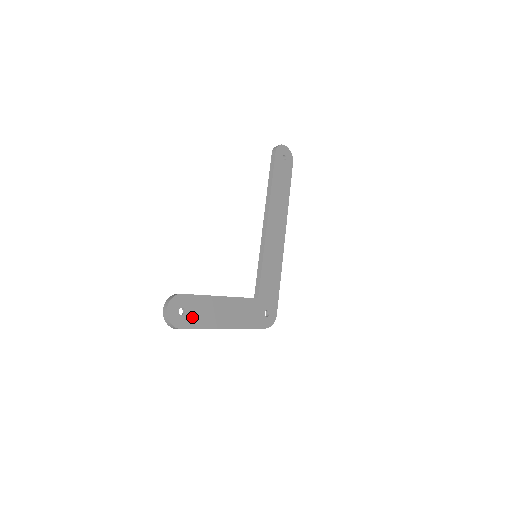
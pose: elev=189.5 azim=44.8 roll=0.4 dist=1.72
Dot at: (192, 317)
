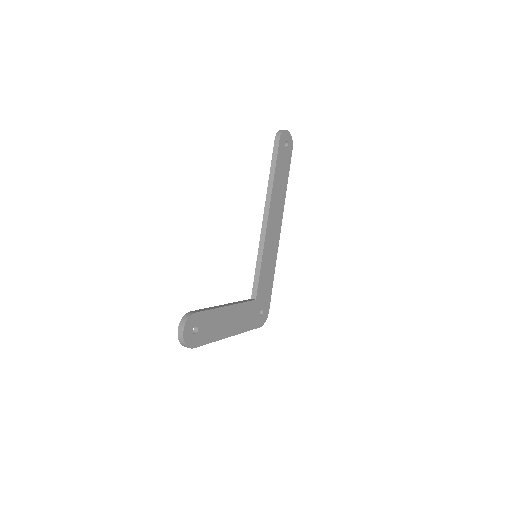
Dot at: (203, 333)
